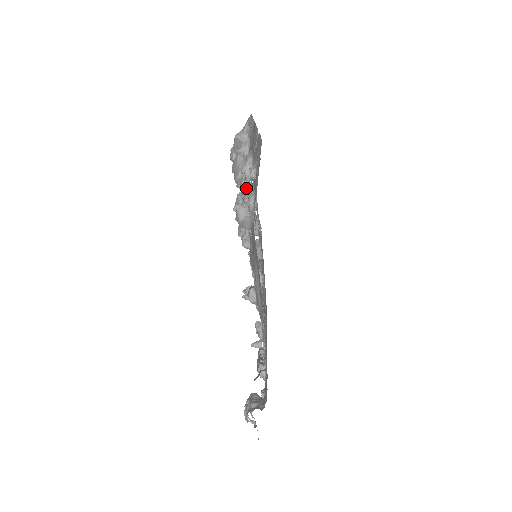
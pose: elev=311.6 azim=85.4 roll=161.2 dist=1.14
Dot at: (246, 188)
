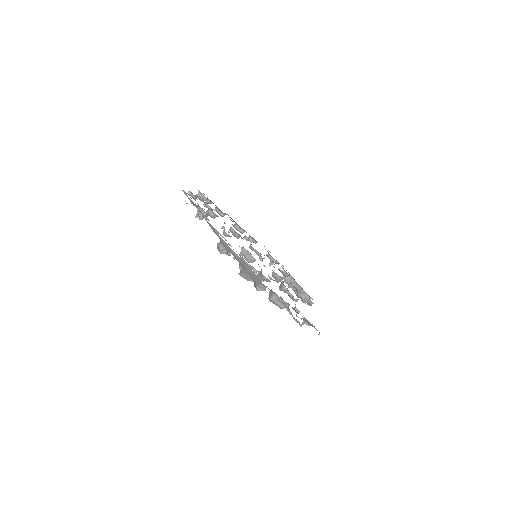
Dot at: occluded
